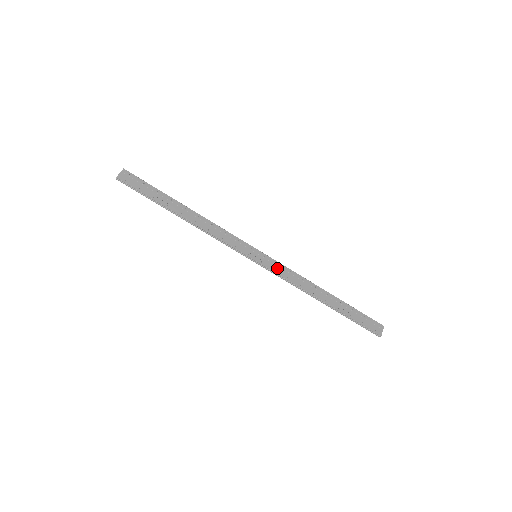
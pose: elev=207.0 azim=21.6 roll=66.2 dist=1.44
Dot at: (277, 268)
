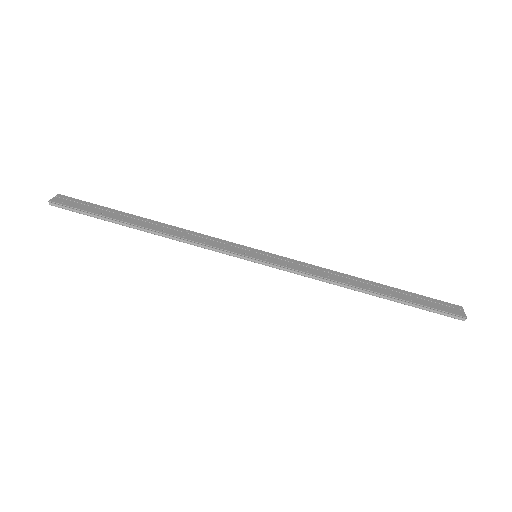
Dot at: (289, 263)
